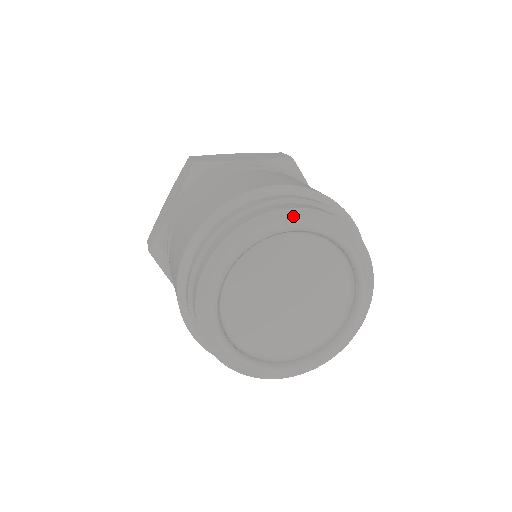
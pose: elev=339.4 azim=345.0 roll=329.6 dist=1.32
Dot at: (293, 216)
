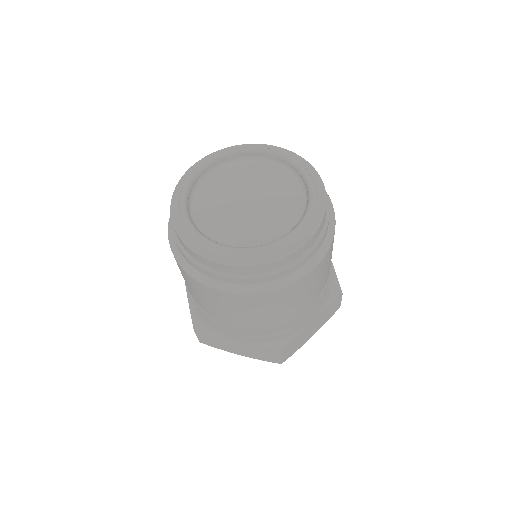
Dot at: occluded
